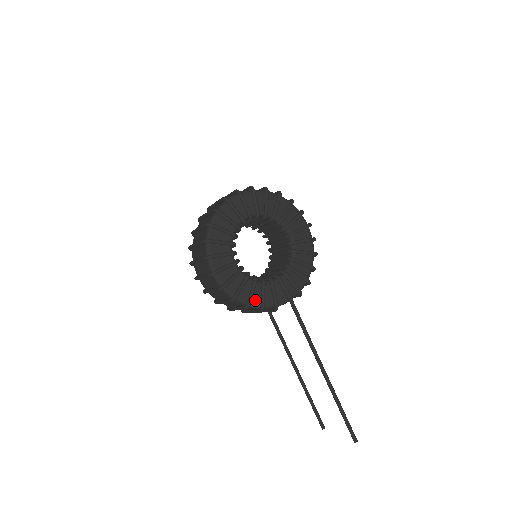
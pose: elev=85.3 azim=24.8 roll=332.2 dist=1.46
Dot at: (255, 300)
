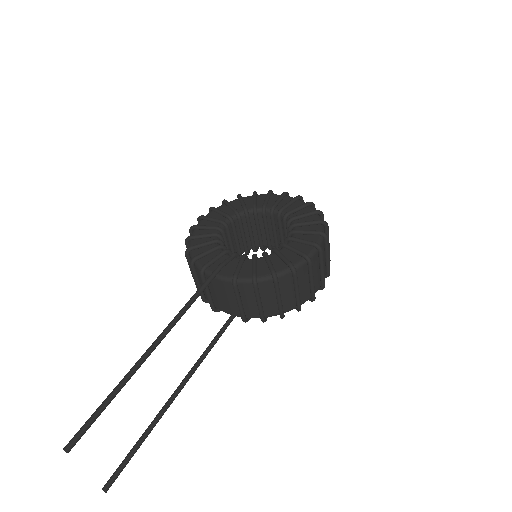
Dot at: (199, 253)
